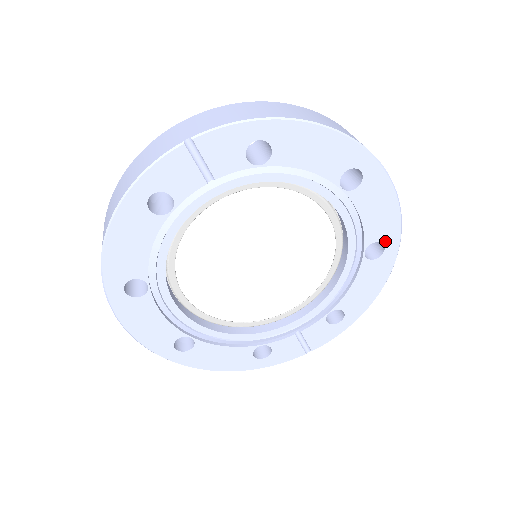
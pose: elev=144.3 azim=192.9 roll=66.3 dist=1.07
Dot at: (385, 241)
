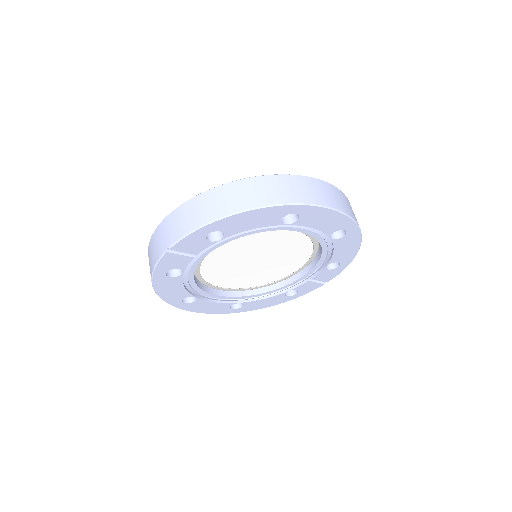
Dot at: (343, 228)
